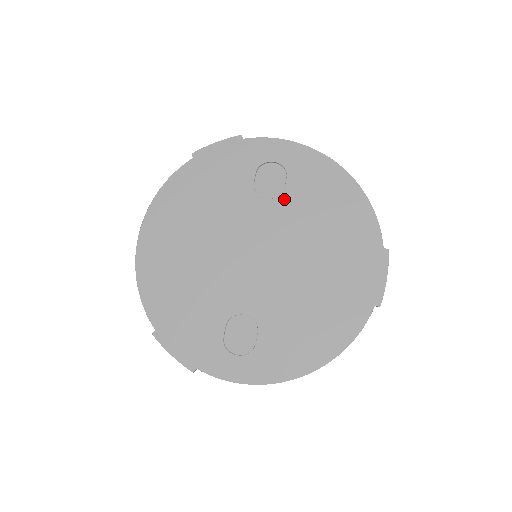
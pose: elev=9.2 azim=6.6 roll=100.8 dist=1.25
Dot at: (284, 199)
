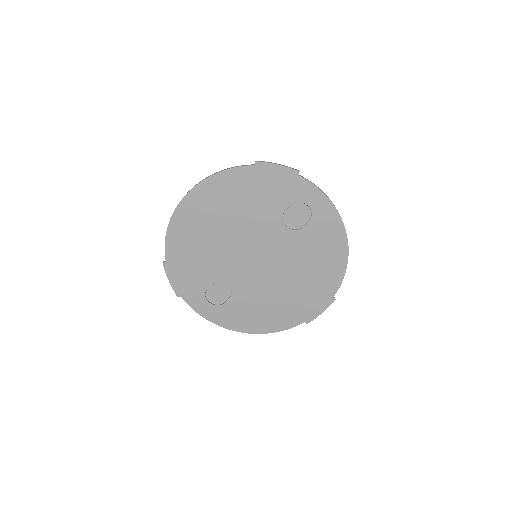
Dot at: (297, 234)
